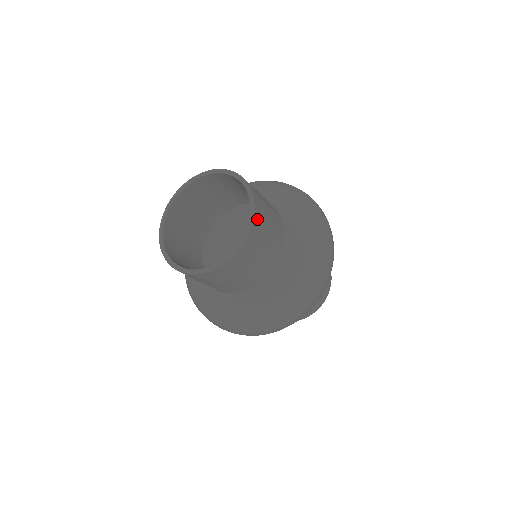
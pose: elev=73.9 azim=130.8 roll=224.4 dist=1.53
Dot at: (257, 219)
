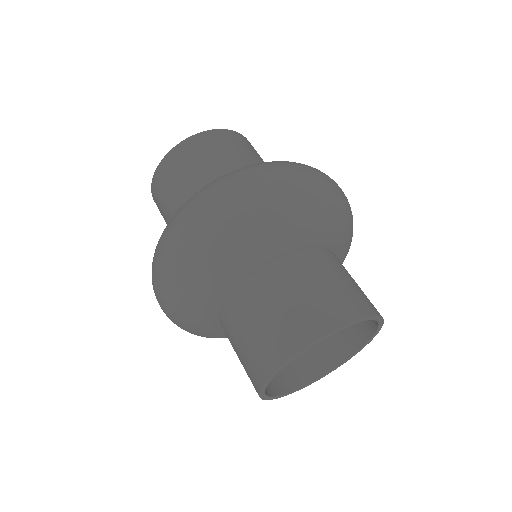
Dot at: (243, 138)
